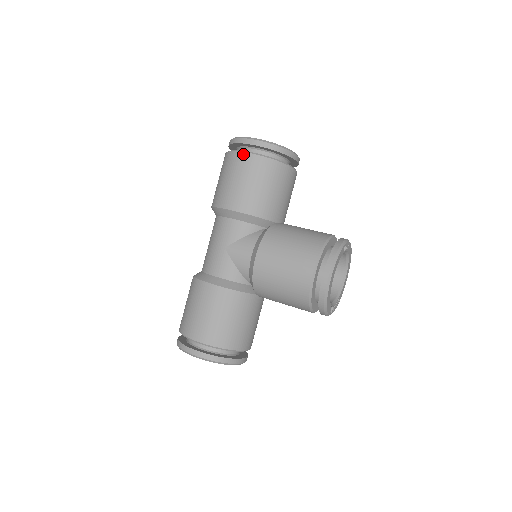
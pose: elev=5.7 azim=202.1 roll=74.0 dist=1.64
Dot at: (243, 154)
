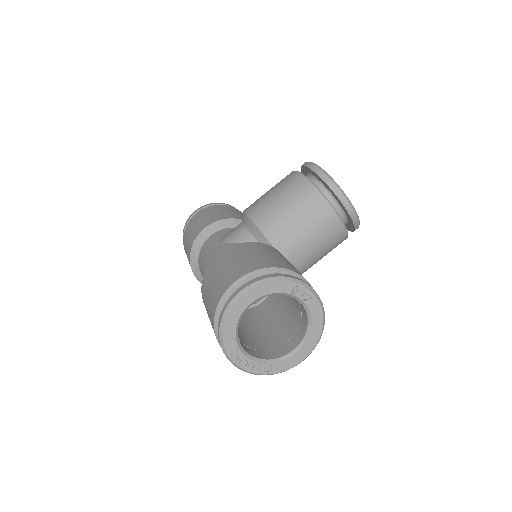
Dot at: (194, 215)
